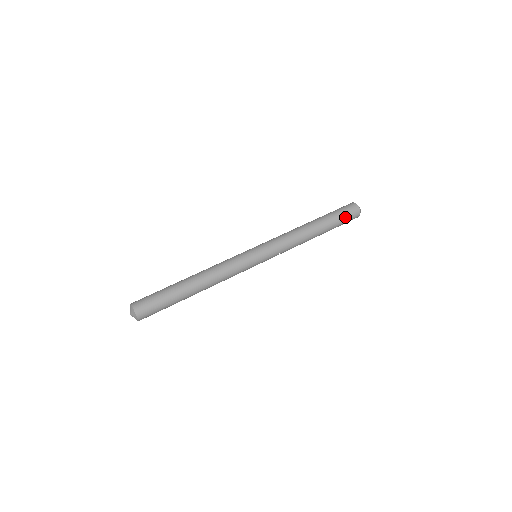
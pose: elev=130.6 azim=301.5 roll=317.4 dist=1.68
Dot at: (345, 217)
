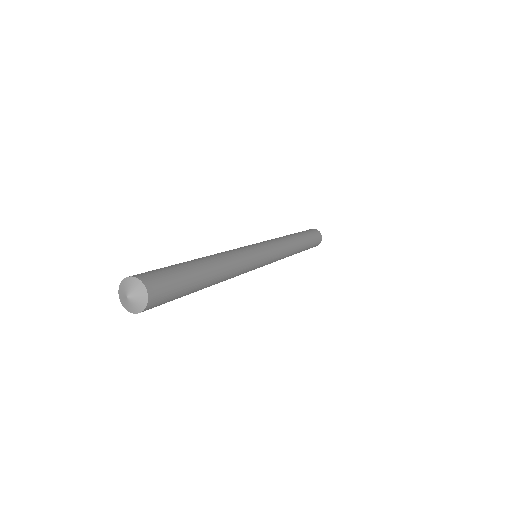
Dot at: (308, 231)
